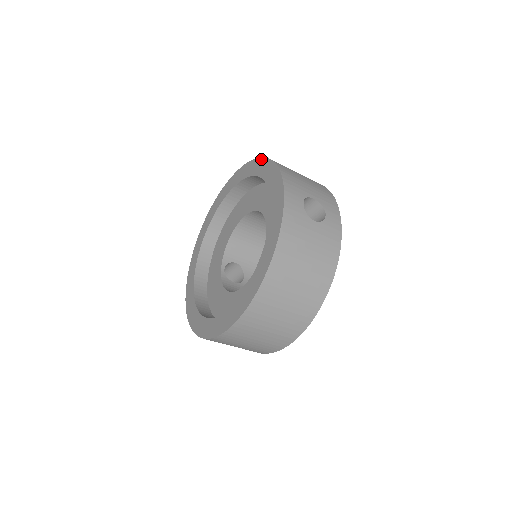
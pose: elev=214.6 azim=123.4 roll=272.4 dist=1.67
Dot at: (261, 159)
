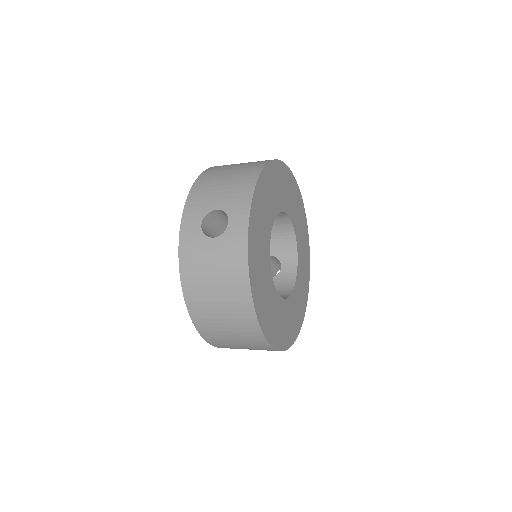
Dot at: occluded
